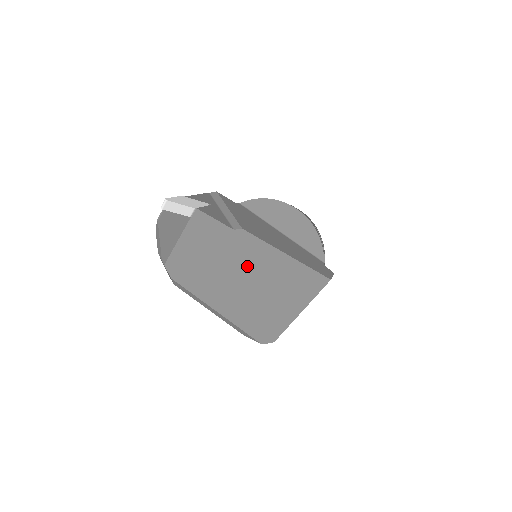
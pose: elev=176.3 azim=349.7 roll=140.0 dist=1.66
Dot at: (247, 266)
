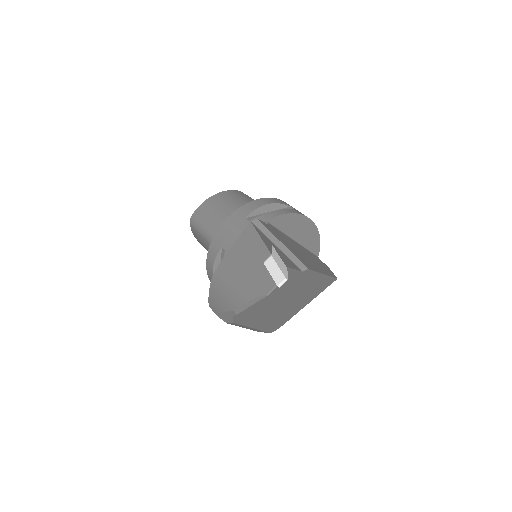
Dot at: (294, 291)
